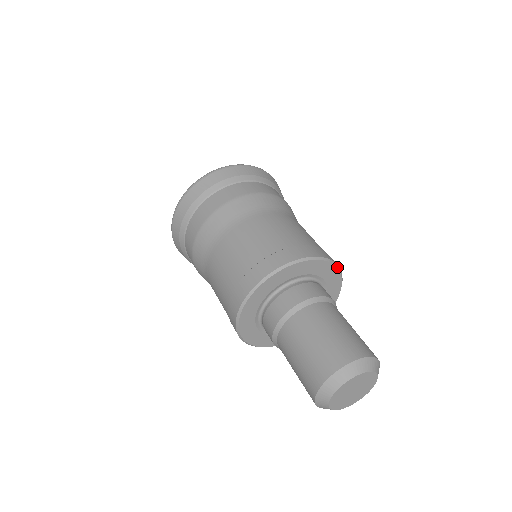
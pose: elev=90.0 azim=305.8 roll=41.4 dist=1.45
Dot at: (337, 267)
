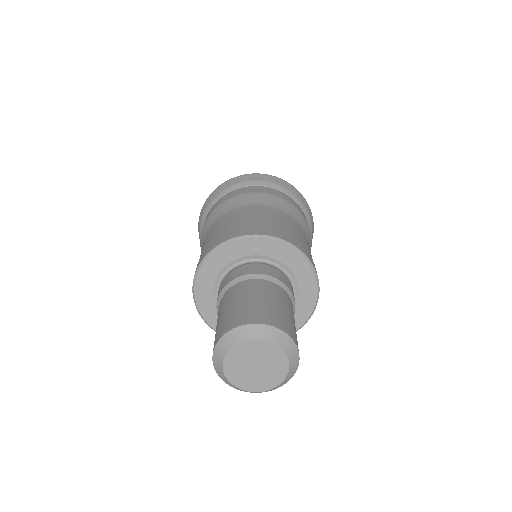
Dot at: (318, 286)
